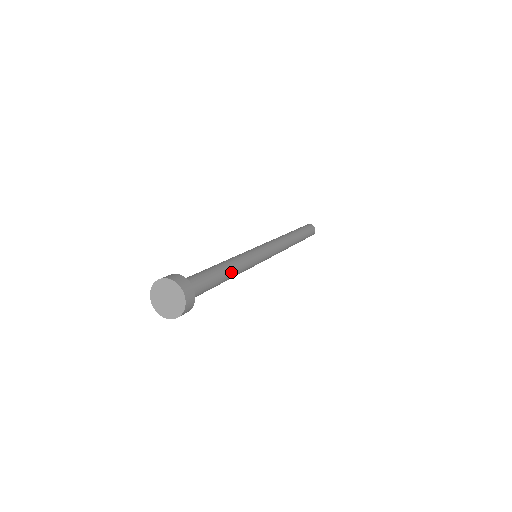
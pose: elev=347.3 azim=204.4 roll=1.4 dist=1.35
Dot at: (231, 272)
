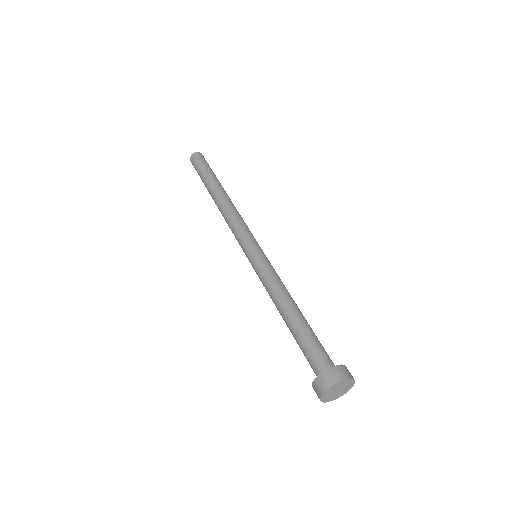
Dot at: occluded
